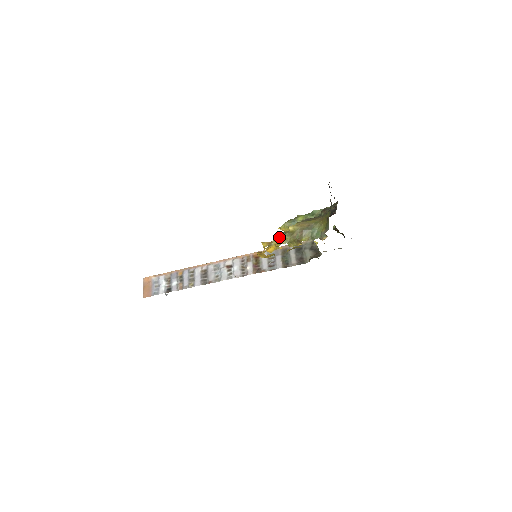
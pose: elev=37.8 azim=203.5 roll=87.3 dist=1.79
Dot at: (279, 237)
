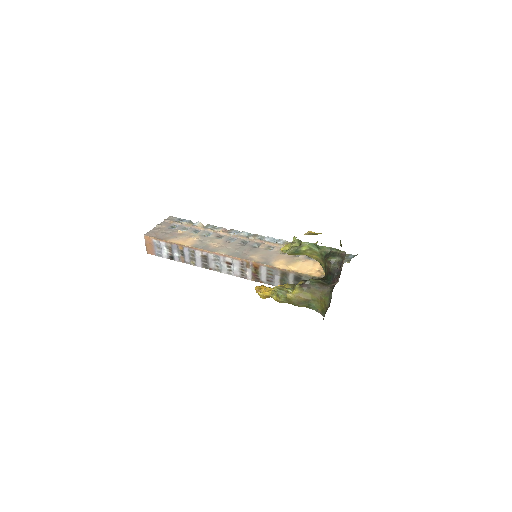
Dot at: (277, 294)
